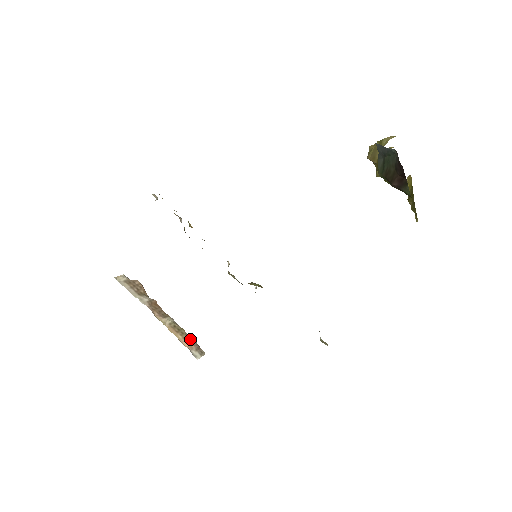
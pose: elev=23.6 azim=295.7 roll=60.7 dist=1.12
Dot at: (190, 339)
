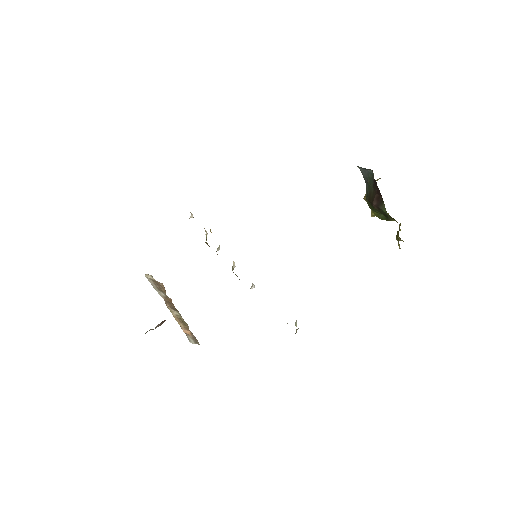
Dot at: (190, 331)
